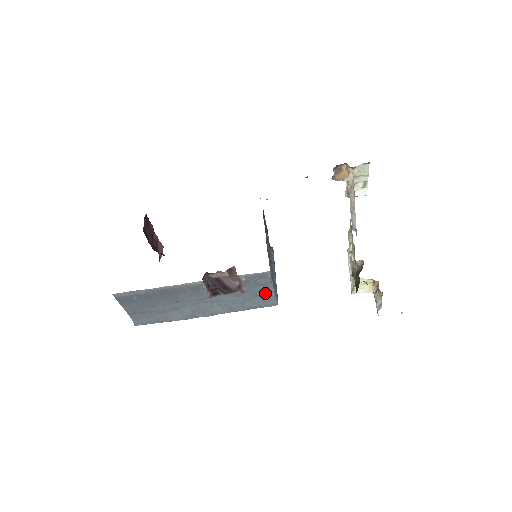
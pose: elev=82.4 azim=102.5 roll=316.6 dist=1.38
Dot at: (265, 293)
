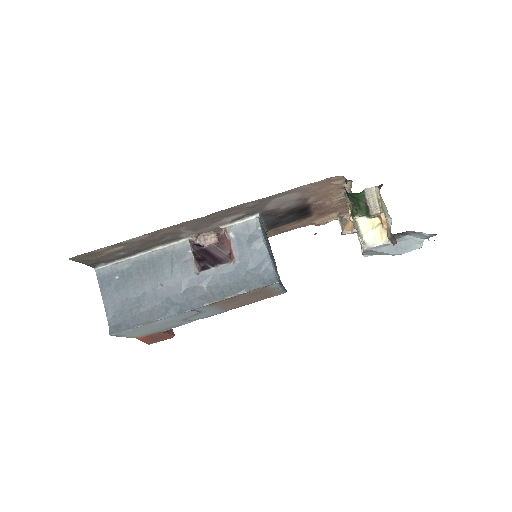
Dot at: (260, 263)
